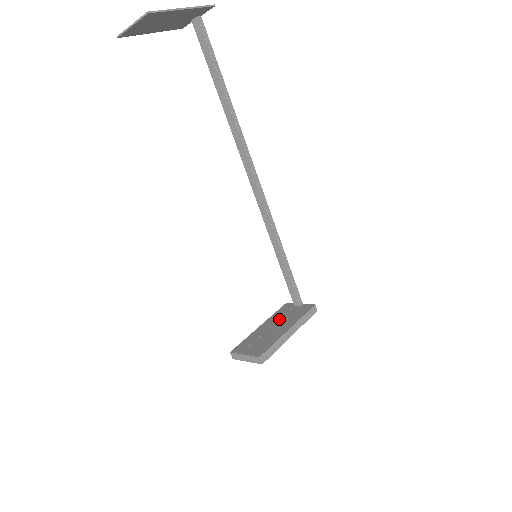
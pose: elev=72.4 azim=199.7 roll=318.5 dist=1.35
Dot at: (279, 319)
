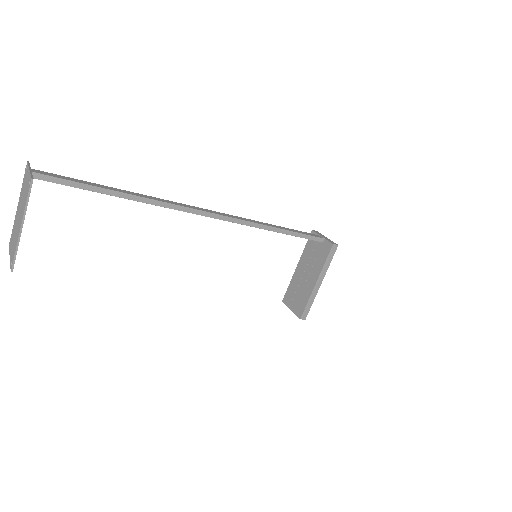
Dot at: (308, 261)
